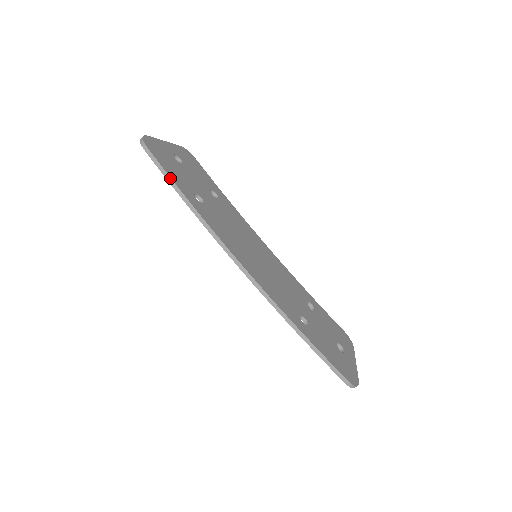
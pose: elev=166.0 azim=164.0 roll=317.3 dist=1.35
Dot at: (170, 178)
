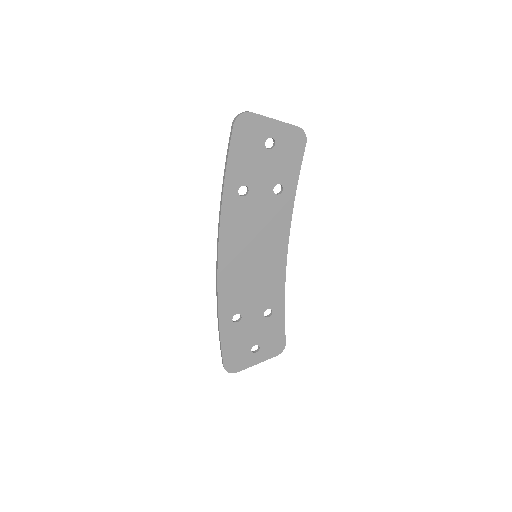
Dot at: (226, 165)
